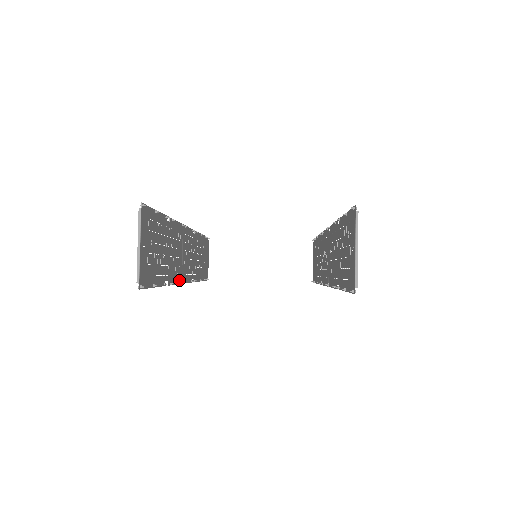
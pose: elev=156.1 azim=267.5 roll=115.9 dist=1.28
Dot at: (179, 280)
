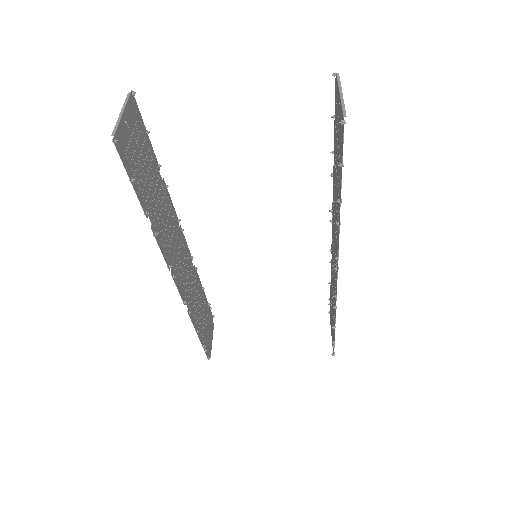
Dot at: (167, 261)
